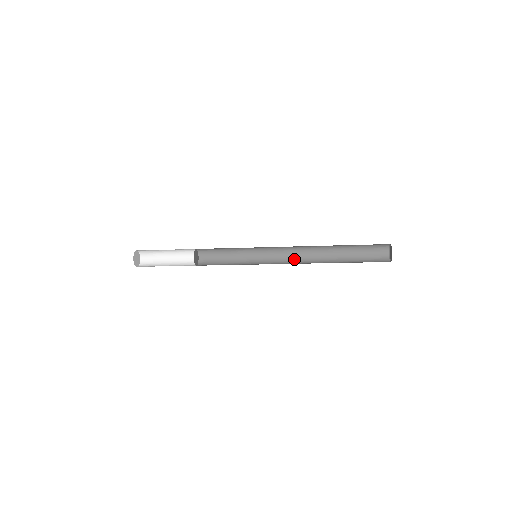
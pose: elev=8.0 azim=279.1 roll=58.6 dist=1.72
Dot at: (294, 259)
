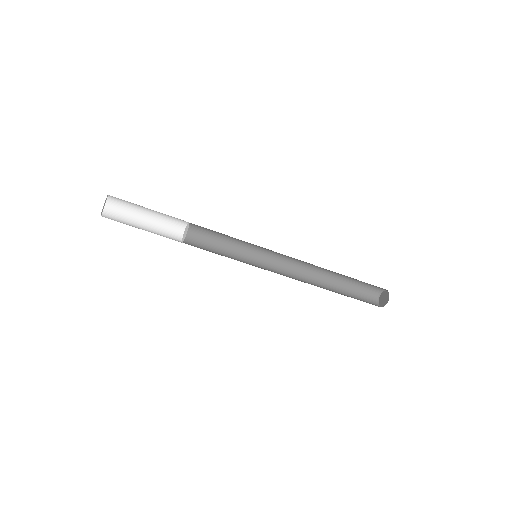
Dot at: (291, 271)
